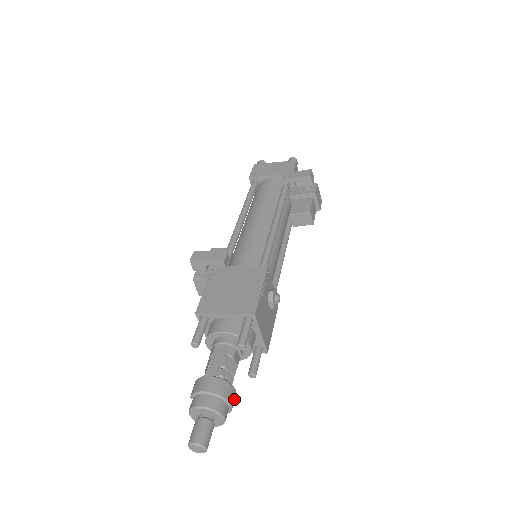
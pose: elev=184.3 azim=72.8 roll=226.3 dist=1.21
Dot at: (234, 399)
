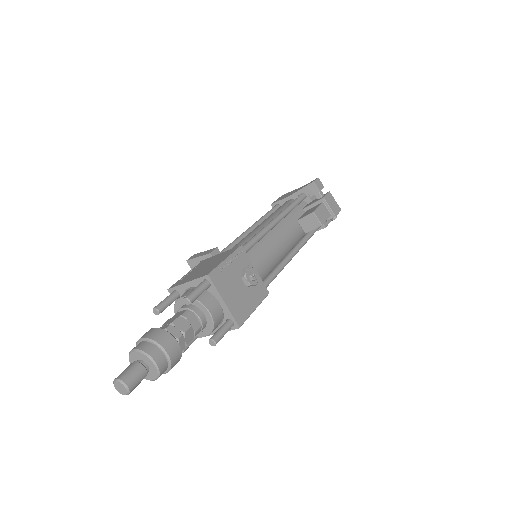
Dot at: (175, 351)
